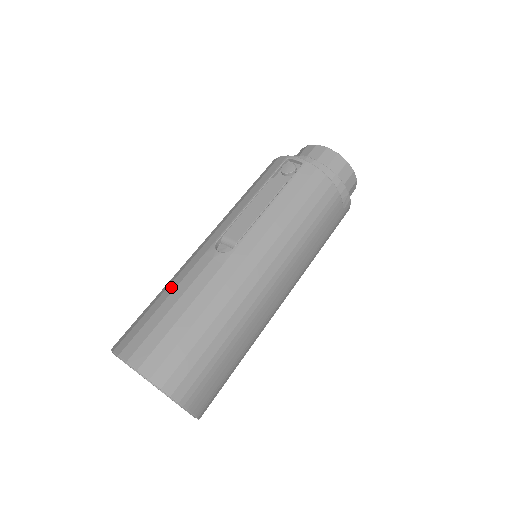
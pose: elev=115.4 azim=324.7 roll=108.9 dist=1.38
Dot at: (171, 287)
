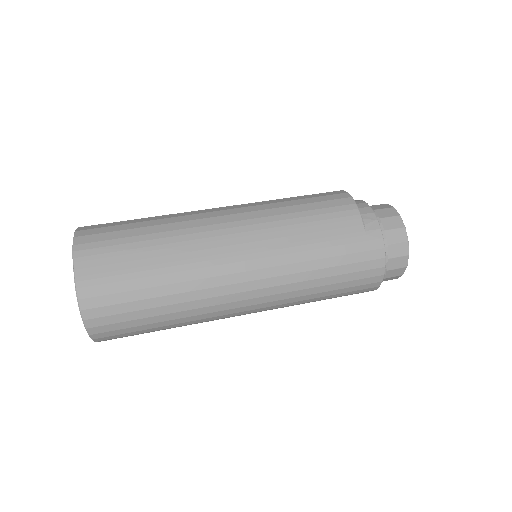
Dot at: occluded
